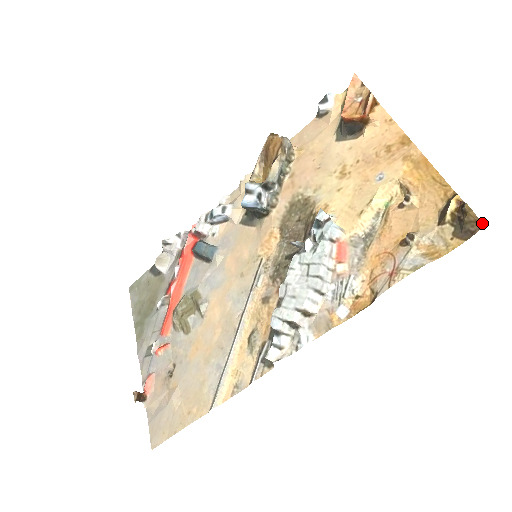
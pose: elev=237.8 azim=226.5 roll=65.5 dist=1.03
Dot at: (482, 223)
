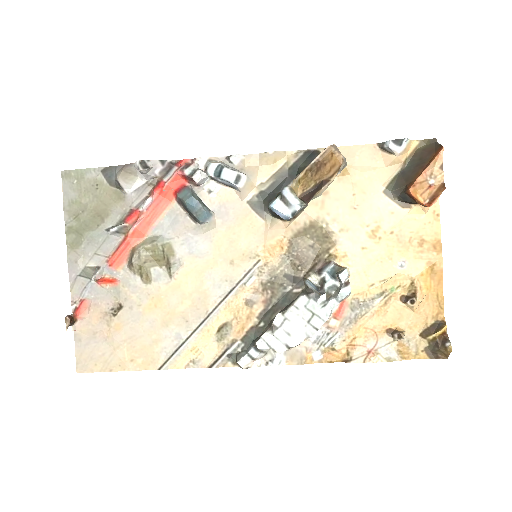
Dot at: occluded
